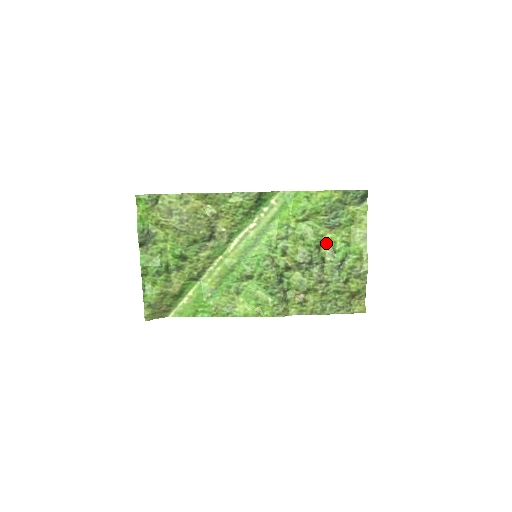
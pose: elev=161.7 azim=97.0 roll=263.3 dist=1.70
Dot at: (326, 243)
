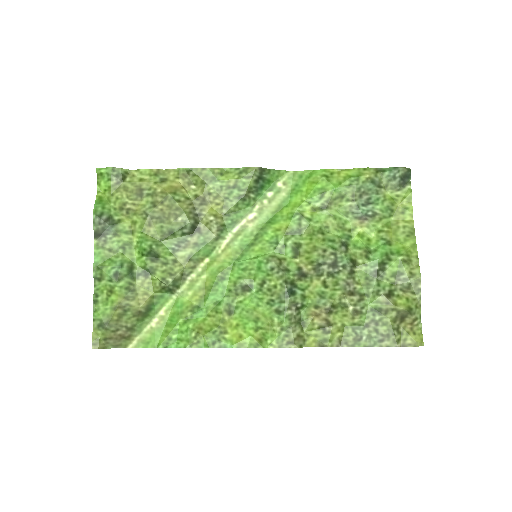
Dot at: (356, 240)
